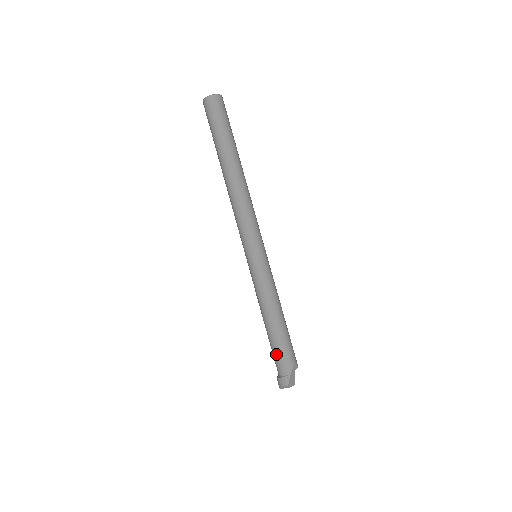
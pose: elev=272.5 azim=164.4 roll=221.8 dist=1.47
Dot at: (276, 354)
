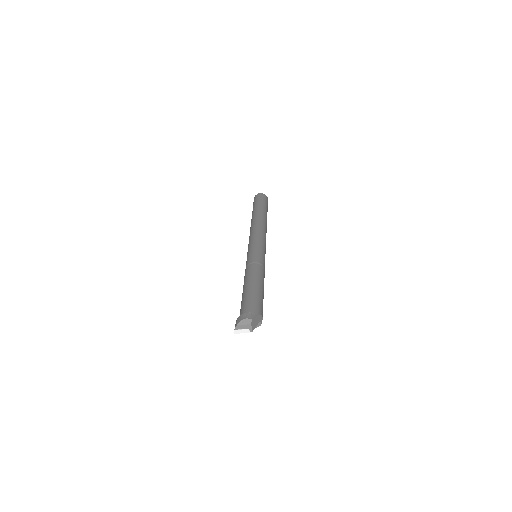
Dot at: (250, 298)
